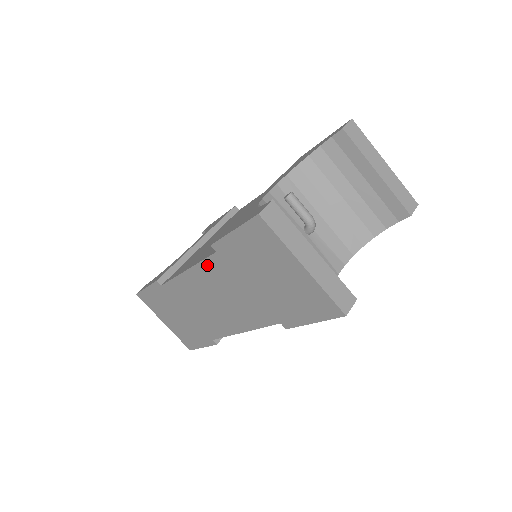
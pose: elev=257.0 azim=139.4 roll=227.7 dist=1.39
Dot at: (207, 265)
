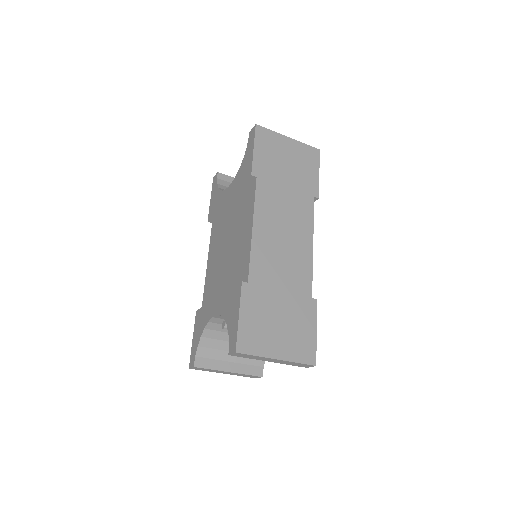
Dot at: occluded
